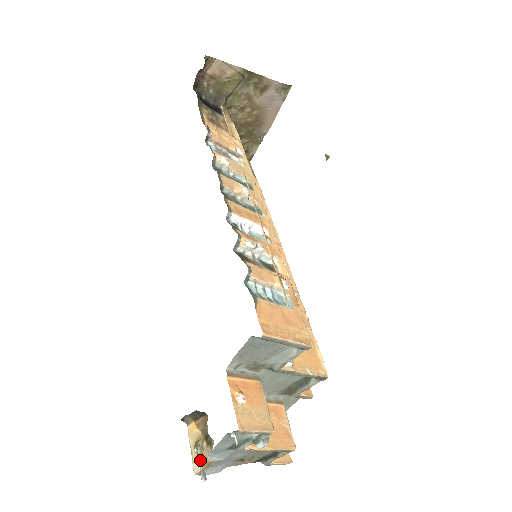
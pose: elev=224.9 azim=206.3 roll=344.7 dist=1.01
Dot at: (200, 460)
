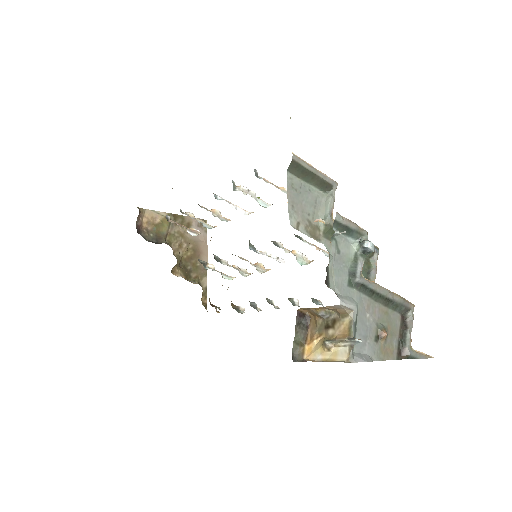
Dot at: (339, 339)
